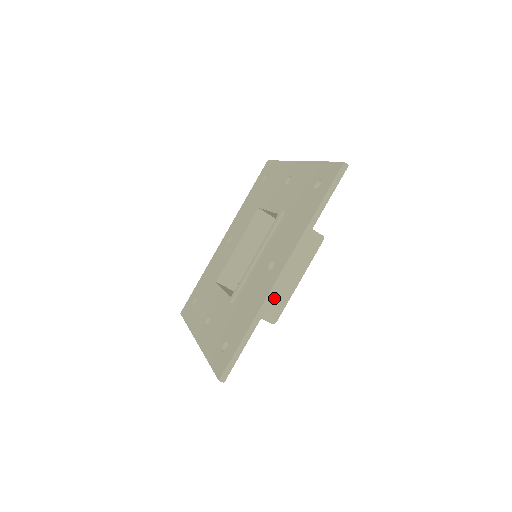
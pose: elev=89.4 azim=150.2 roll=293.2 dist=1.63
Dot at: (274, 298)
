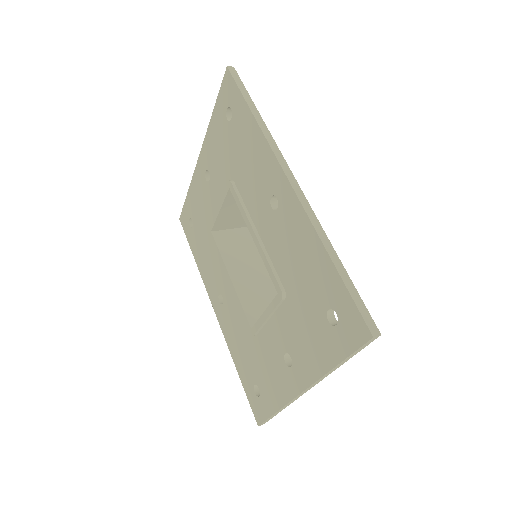
Dot at: occluded
